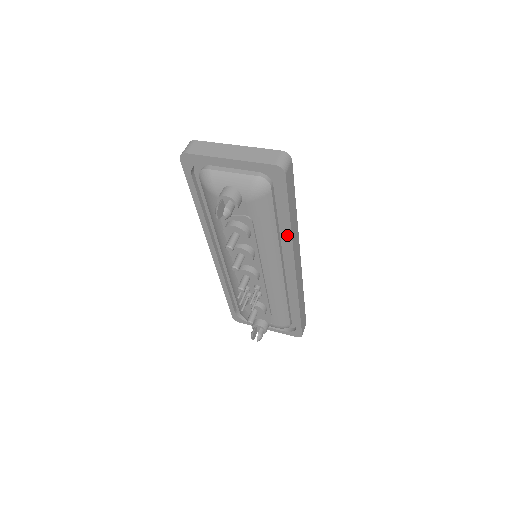
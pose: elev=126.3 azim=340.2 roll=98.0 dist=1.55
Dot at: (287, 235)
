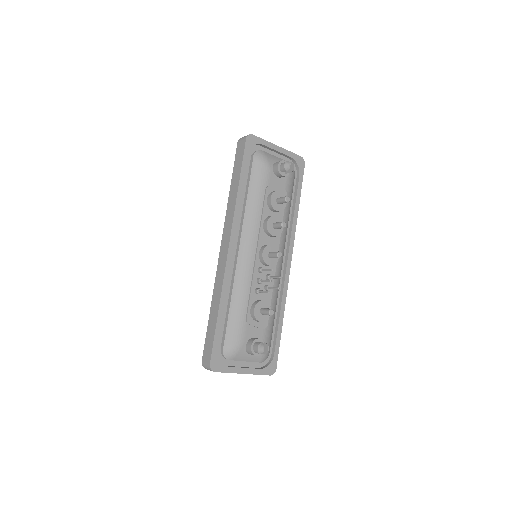
Dot at: (294, 219)
